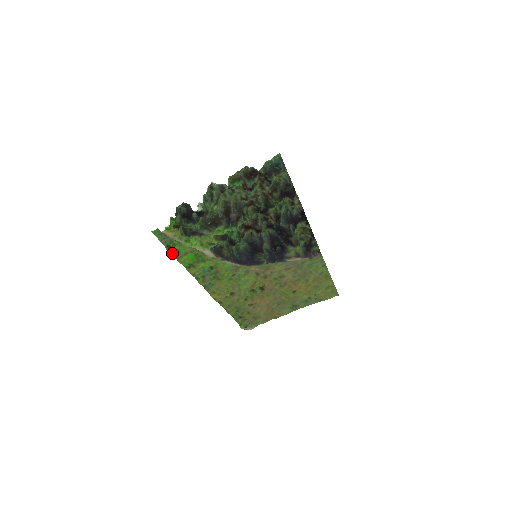
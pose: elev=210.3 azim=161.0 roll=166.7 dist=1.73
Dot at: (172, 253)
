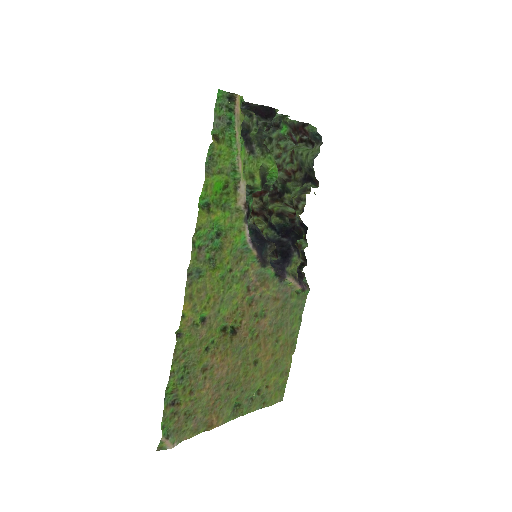
Dot at: (206, 158)
